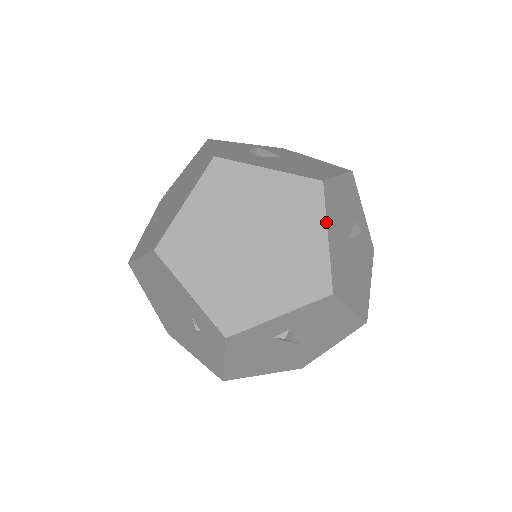
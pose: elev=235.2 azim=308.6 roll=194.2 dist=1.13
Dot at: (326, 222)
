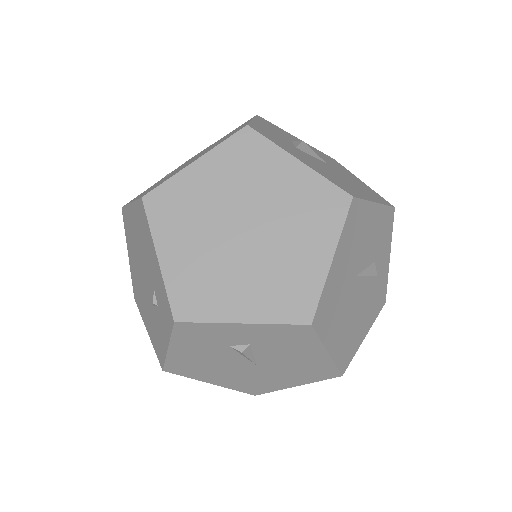
Dot at: (337, 242)
